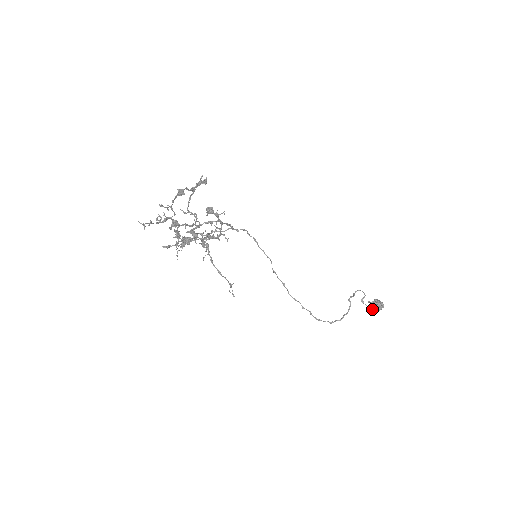
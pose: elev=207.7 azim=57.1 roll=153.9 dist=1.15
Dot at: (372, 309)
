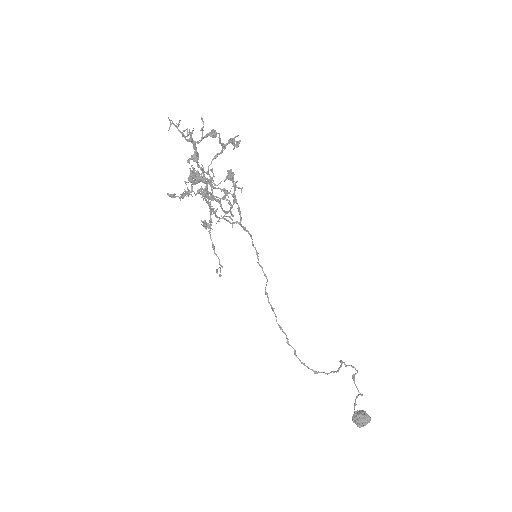
Dot at: (356, 420)
